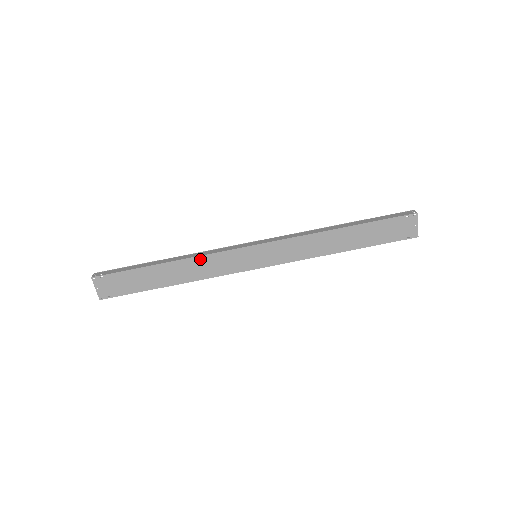
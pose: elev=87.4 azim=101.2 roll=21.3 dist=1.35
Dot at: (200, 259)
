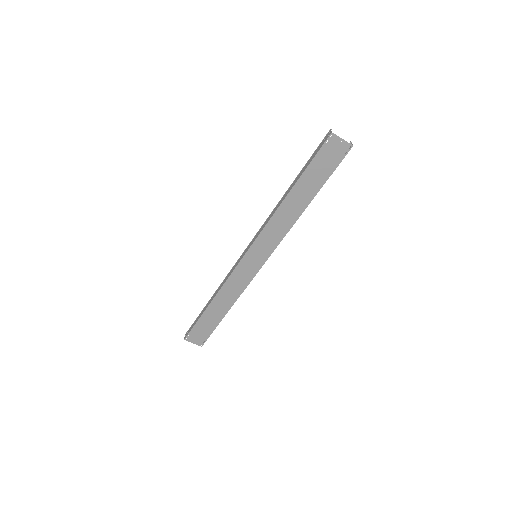
Dot at: (226, 286)
